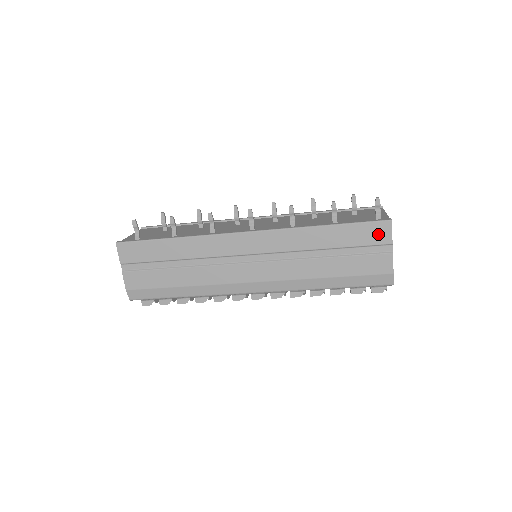
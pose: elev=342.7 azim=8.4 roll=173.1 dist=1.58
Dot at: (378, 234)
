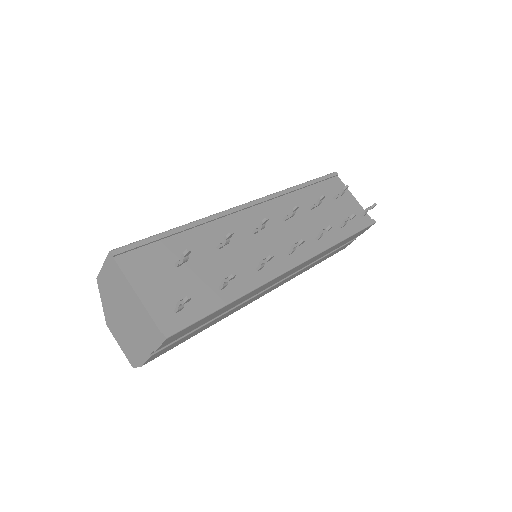
Dot at: (362, 232)
